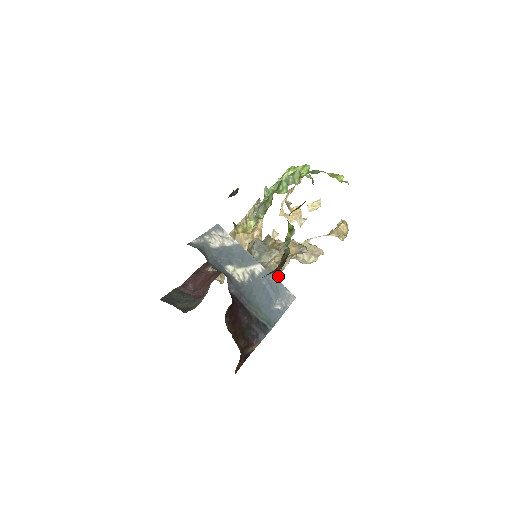
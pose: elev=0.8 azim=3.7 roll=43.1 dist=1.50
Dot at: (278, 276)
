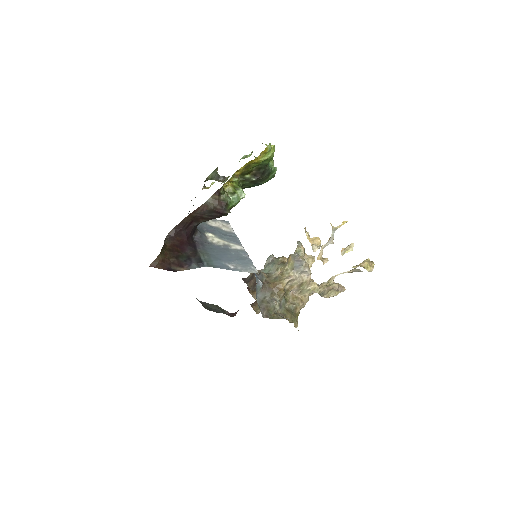
Dot at: (282, 289)
